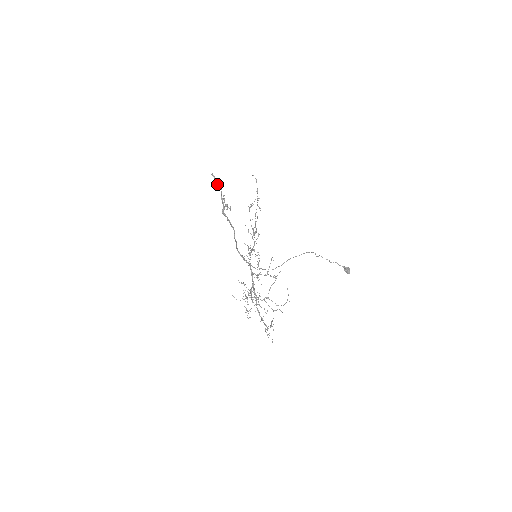
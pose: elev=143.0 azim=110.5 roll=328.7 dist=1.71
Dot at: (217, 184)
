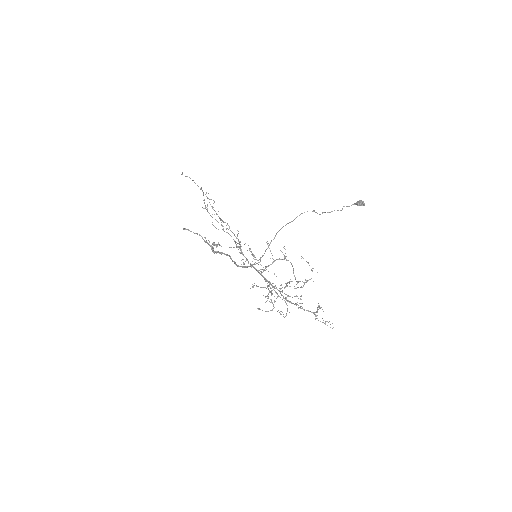
Dot at: (194, 233)
